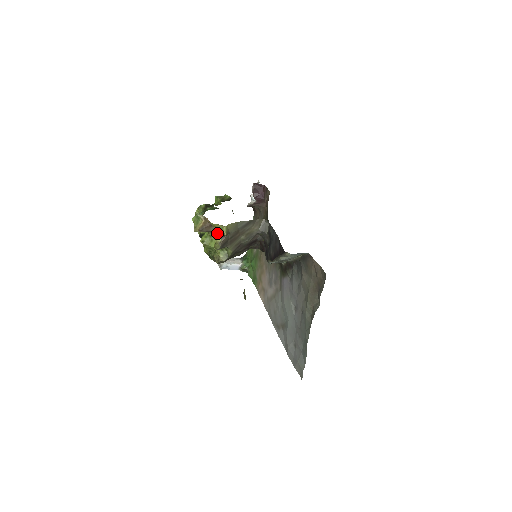
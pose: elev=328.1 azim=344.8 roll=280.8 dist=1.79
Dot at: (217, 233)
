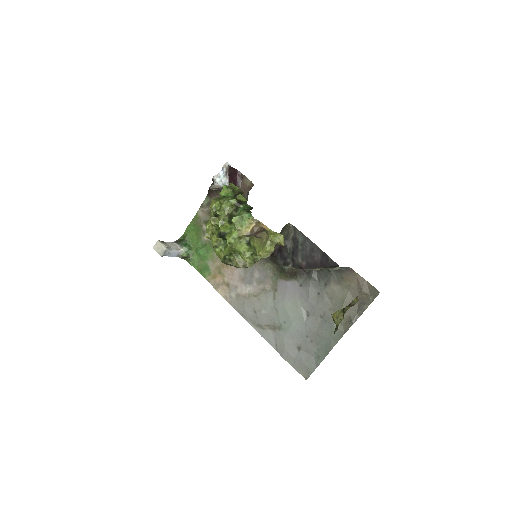
Dot at: (271, 241)
